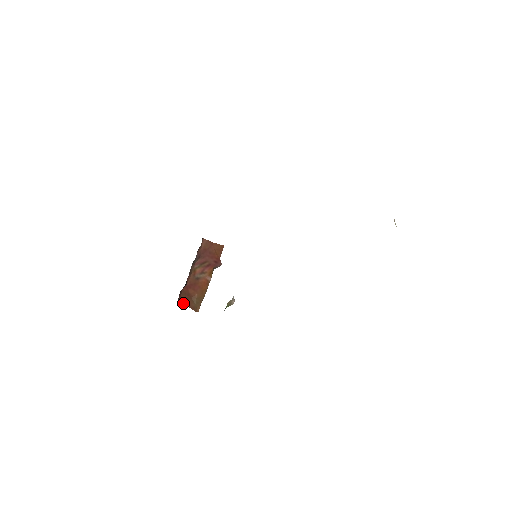
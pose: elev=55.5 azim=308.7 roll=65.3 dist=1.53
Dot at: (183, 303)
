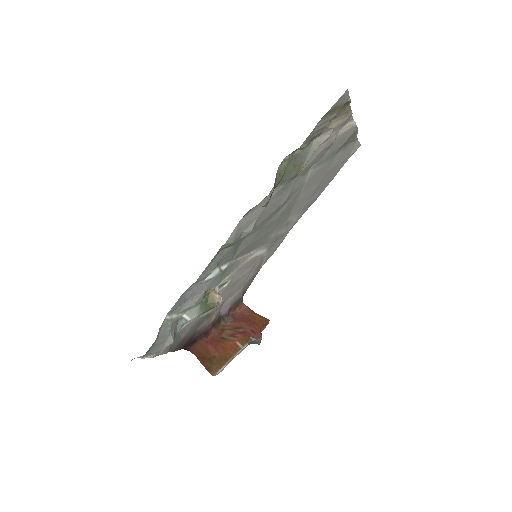
Dot at: occluded
